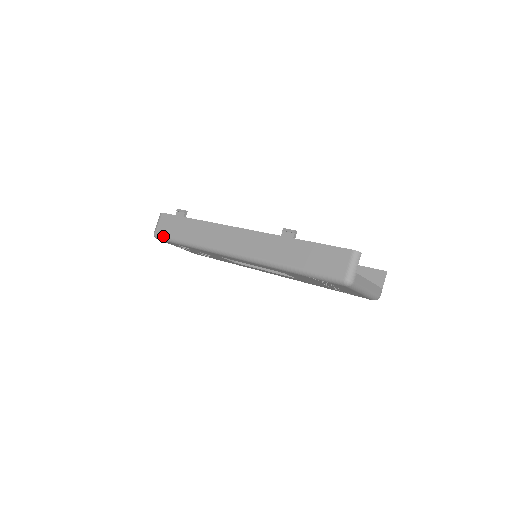
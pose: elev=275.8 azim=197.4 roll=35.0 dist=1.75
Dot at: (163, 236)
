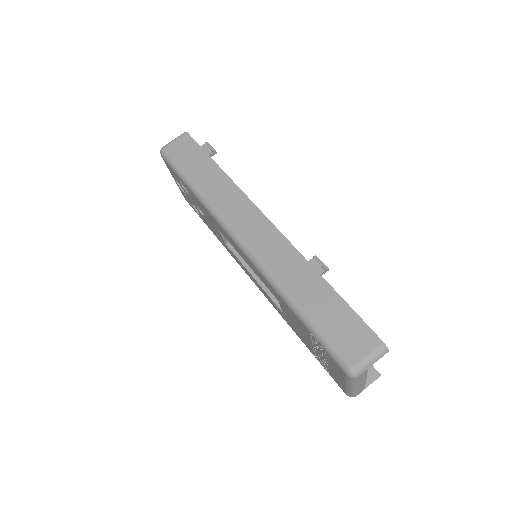
Dot at: (171, 158)
